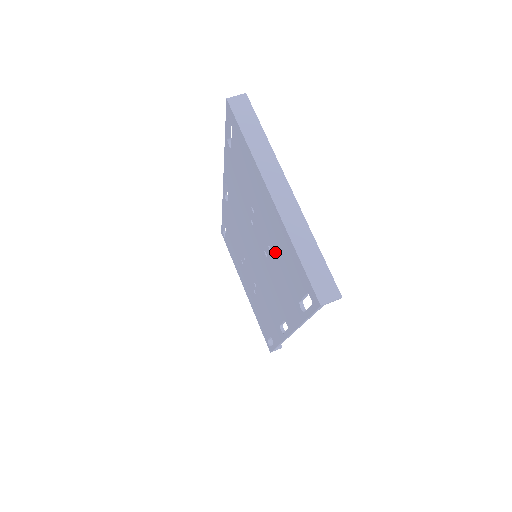
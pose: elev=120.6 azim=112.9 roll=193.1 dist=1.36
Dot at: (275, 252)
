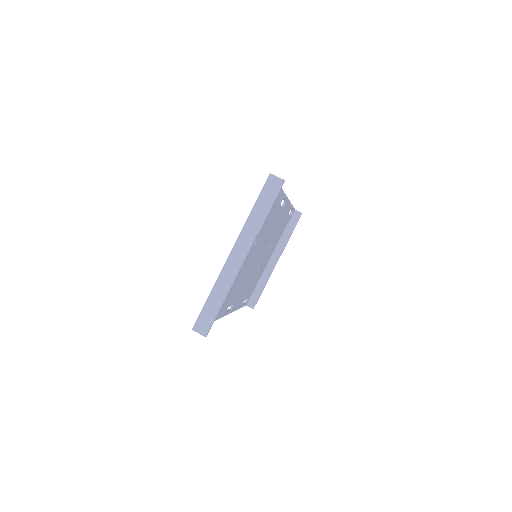
Dot at: occluded
